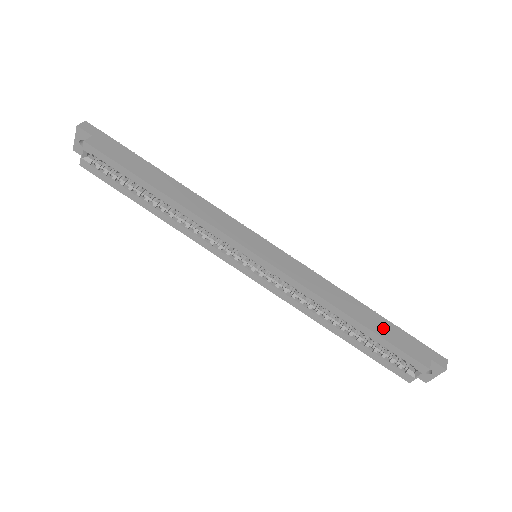
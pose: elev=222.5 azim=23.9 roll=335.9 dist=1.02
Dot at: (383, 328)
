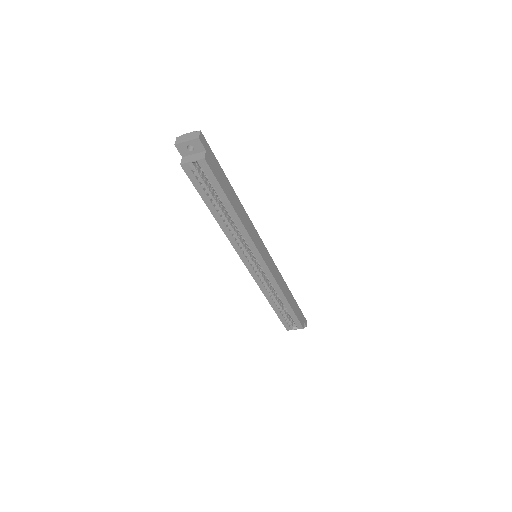
Dot at: (295, 306)
